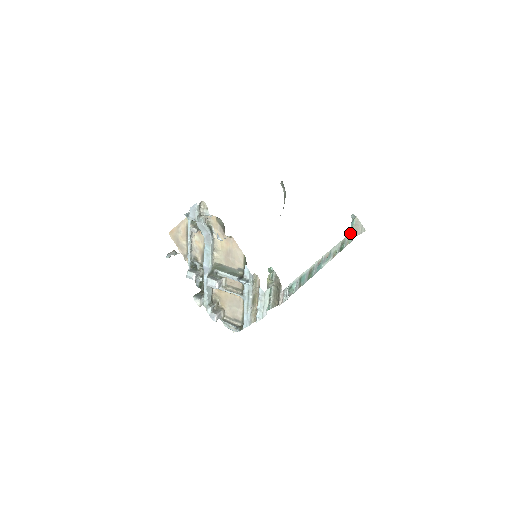
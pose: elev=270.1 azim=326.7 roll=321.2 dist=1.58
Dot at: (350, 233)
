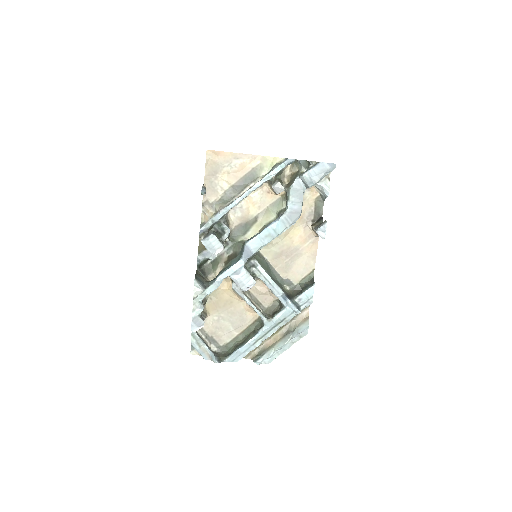
Dot at: occluded
